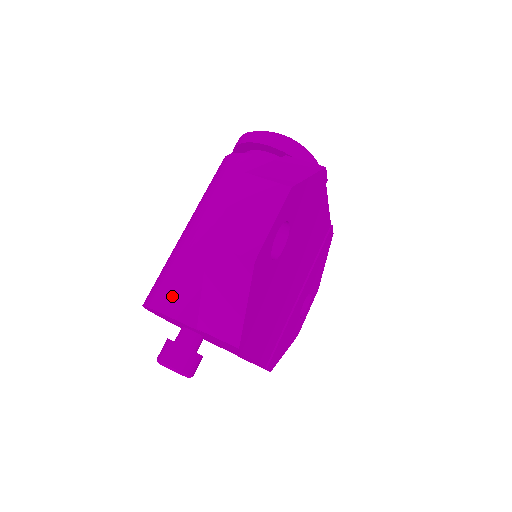
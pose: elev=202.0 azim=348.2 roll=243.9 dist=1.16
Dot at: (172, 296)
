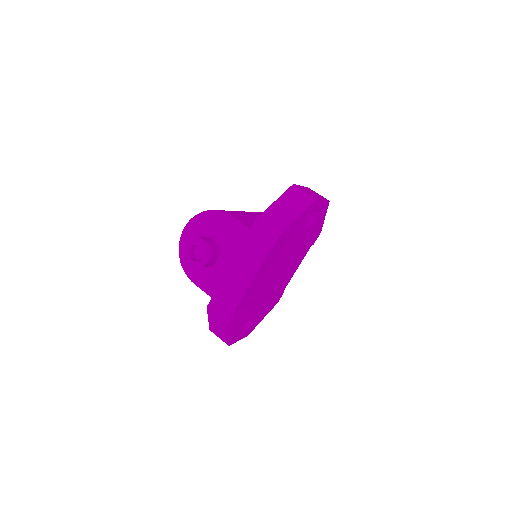
Dot at: (232, 213)
